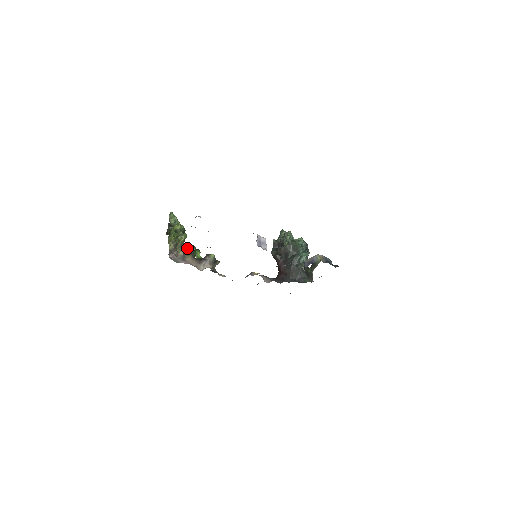
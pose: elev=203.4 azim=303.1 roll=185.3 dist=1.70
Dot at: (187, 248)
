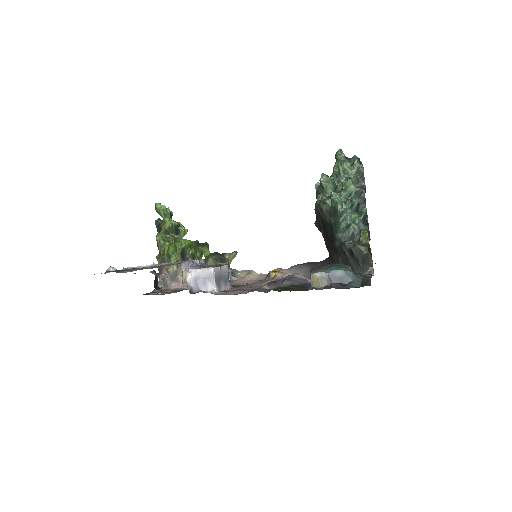
Dot at: (183, 253)
